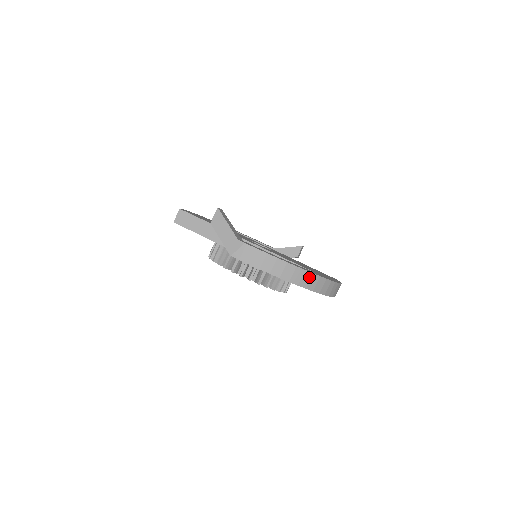
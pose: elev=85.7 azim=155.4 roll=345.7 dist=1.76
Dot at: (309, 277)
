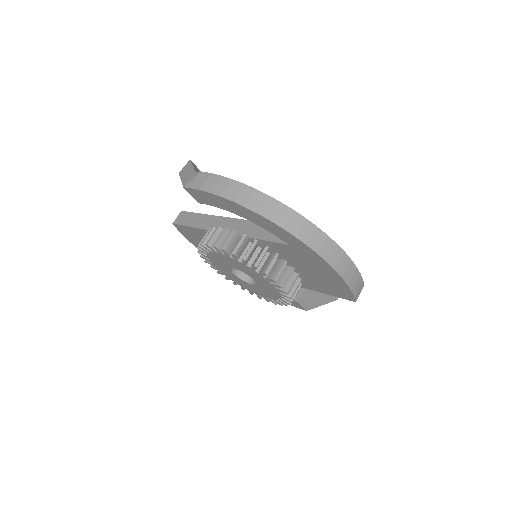
Dot at: (275, 206)
